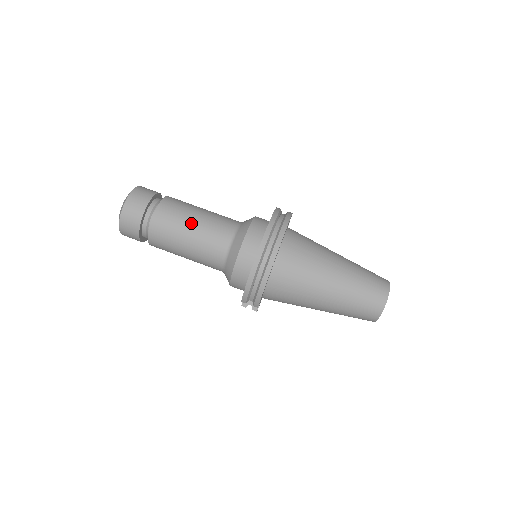
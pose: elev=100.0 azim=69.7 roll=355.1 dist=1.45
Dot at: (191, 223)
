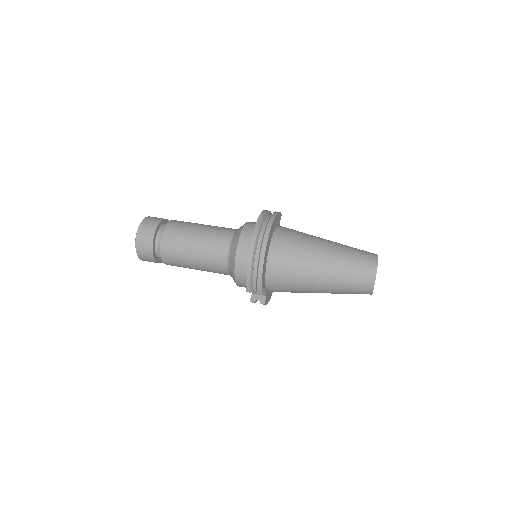
Dot at: (195, 234)
